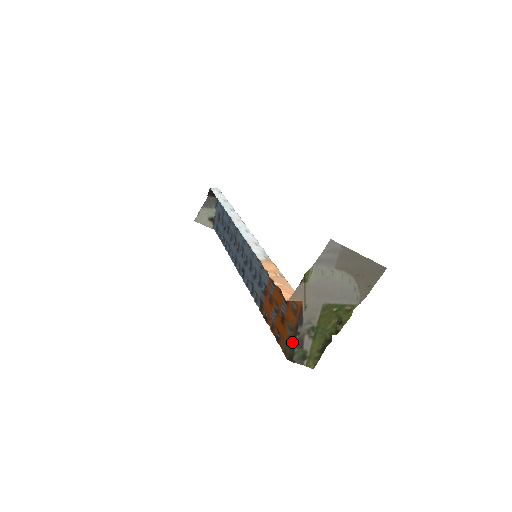
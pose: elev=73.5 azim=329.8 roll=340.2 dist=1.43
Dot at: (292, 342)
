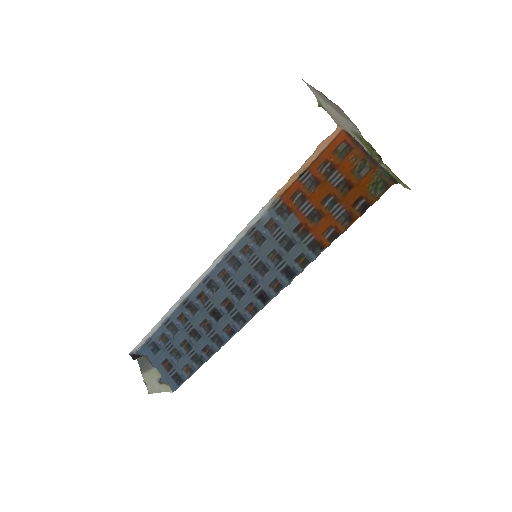
Dot at: (378, 167)
